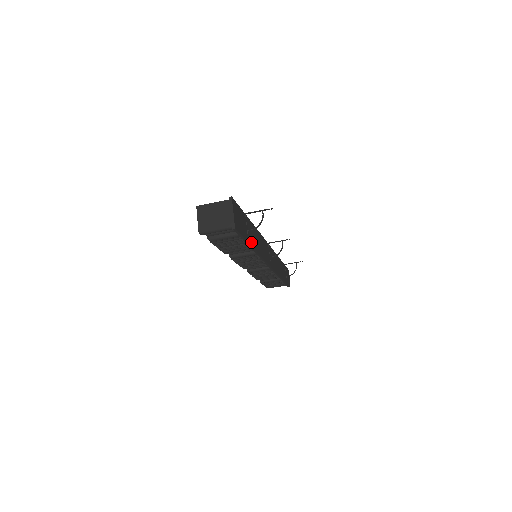
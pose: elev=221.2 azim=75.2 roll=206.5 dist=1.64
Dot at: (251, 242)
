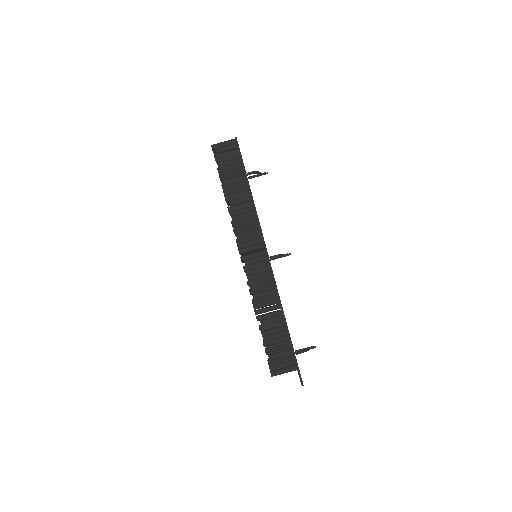
Dot at: occluded
